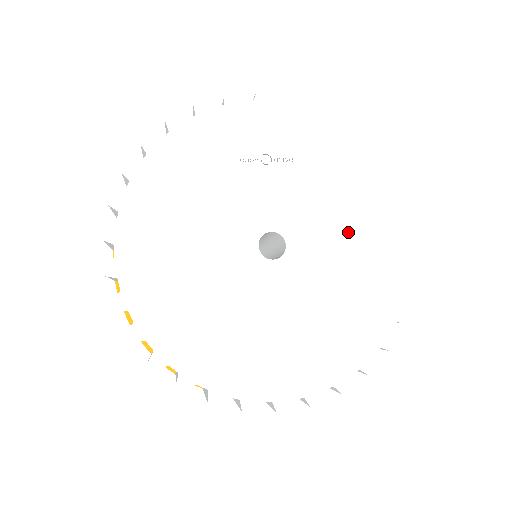
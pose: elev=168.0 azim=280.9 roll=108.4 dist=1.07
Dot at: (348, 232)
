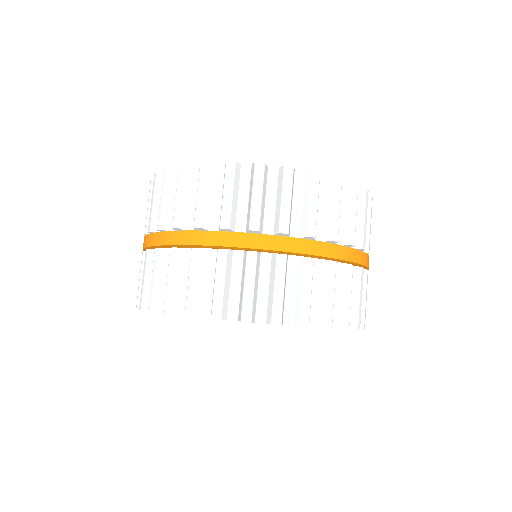
Dot at: occluded
